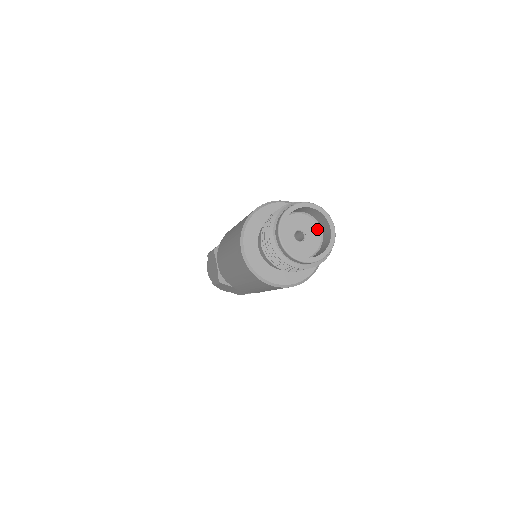
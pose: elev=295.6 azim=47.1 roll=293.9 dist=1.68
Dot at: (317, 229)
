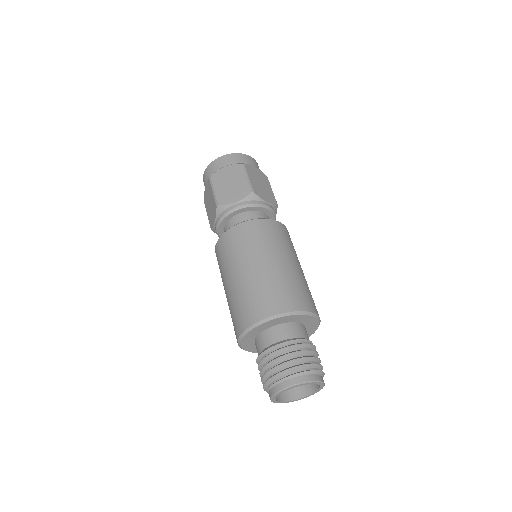
Dot at: occluded
